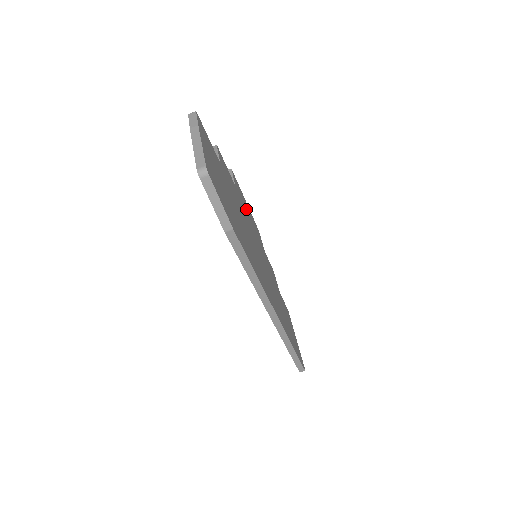
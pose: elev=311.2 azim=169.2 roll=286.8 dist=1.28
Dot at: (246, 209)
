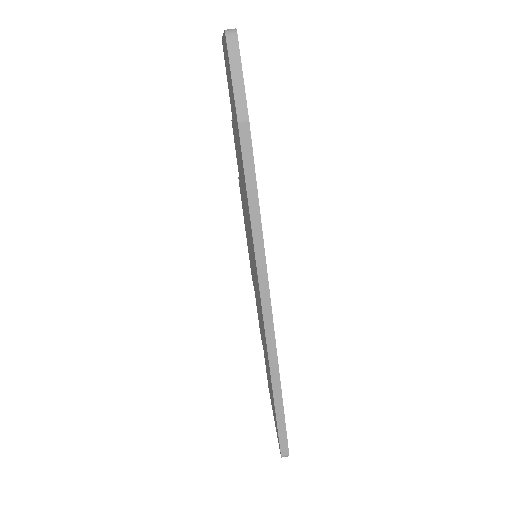
Dot at: occluded
